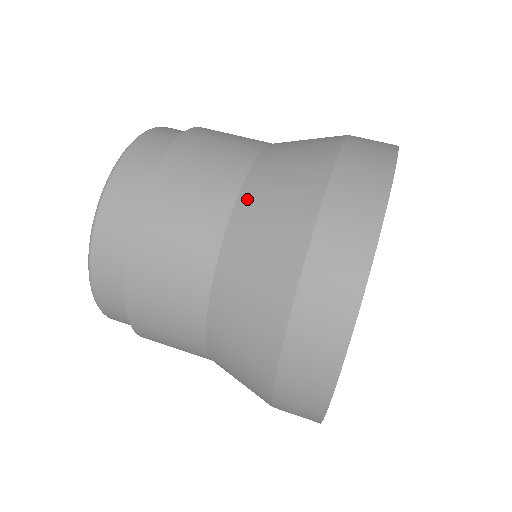
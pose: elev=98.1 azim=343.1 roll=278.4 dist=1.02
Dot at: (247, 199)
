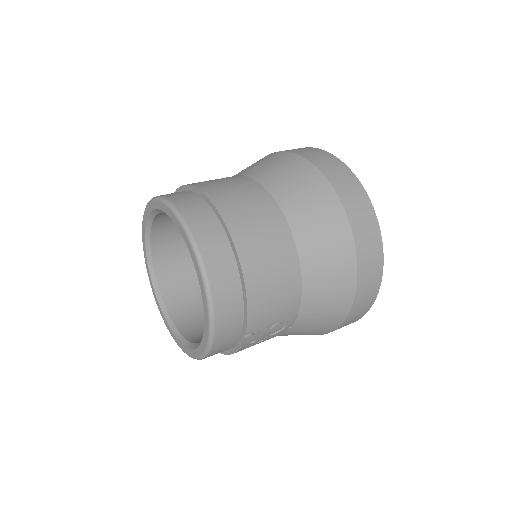
Dot at: (260, 176)
